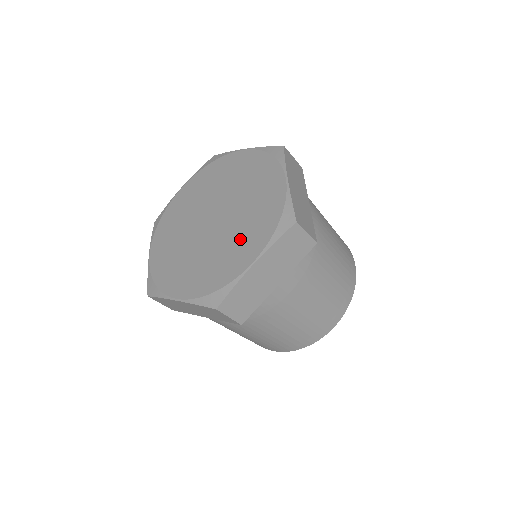
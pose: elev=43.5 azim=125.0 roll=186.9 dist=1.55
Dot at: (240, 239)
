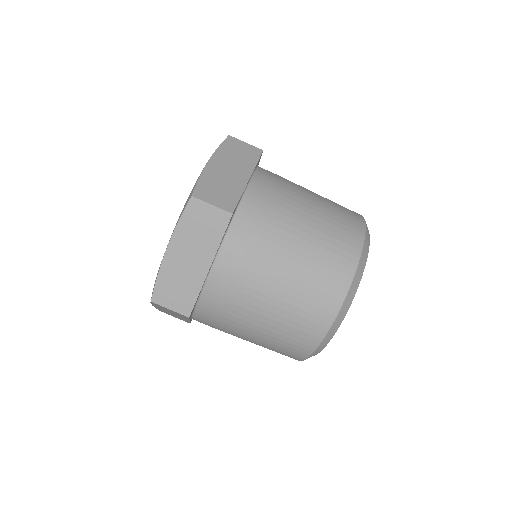
Dot at: occluded
